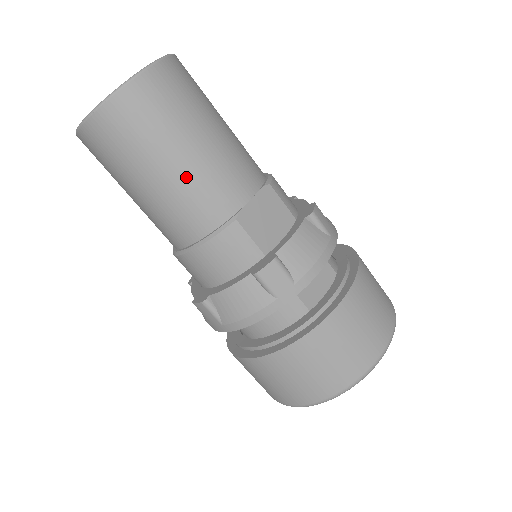
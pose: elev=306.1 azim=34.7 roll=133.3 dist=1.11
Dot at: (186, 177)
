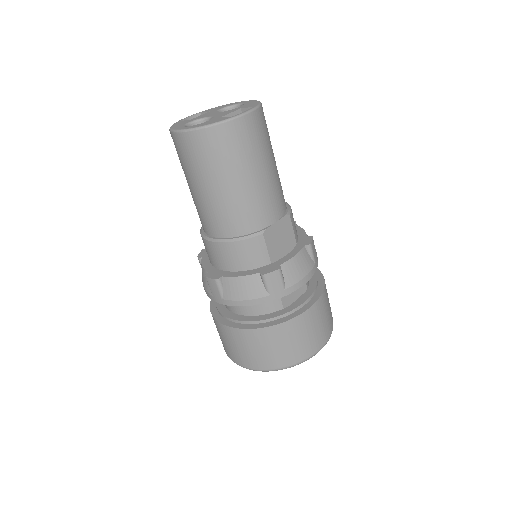
Dot at: (242, 194)
